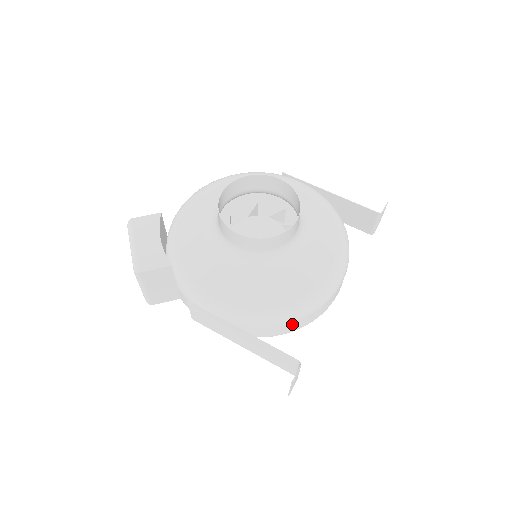
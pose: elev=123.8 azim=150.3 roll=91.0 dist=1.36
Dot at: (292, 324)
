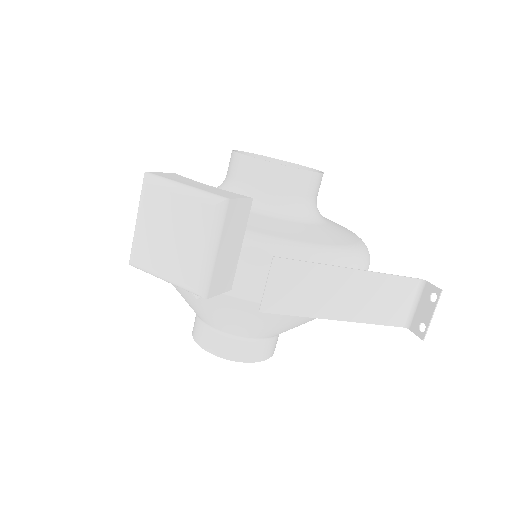
Dot at: occluded
